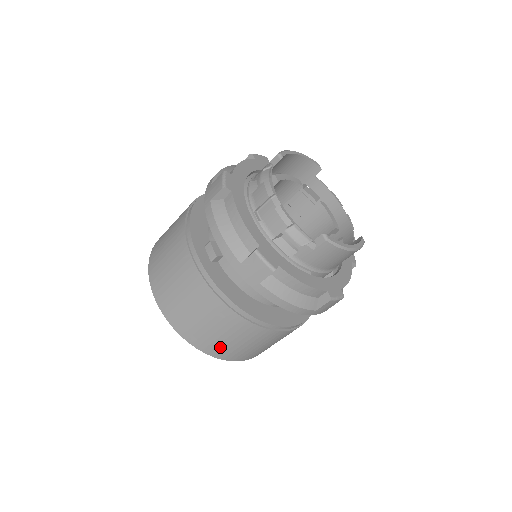
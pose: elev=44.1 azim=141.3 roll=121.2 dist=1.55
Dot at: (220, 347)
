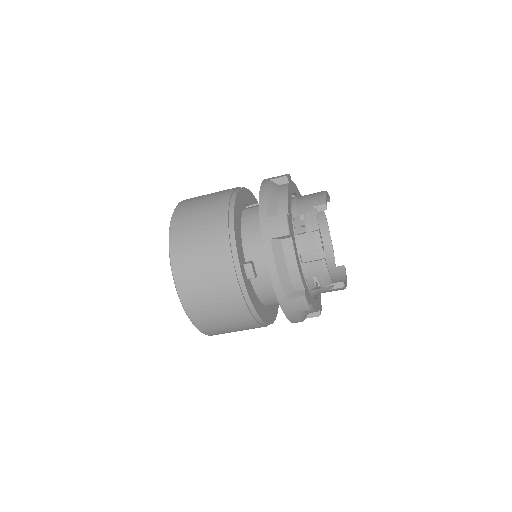
Dot at: (220, 332)
